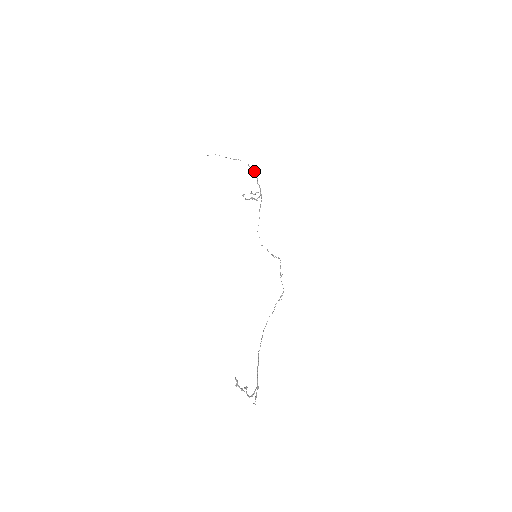
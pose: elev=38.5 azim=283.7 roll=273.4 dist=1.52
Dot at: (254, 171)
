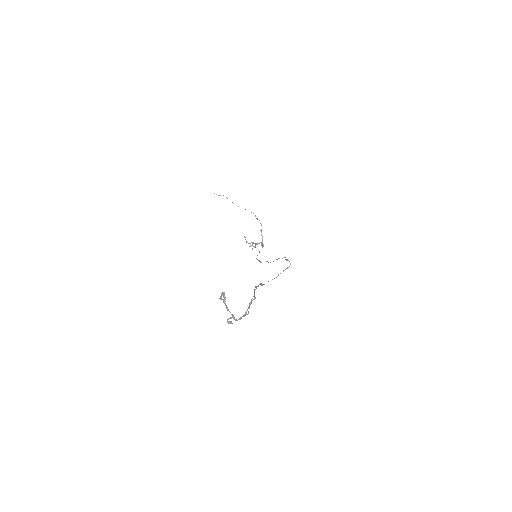
Dot at: occluded
